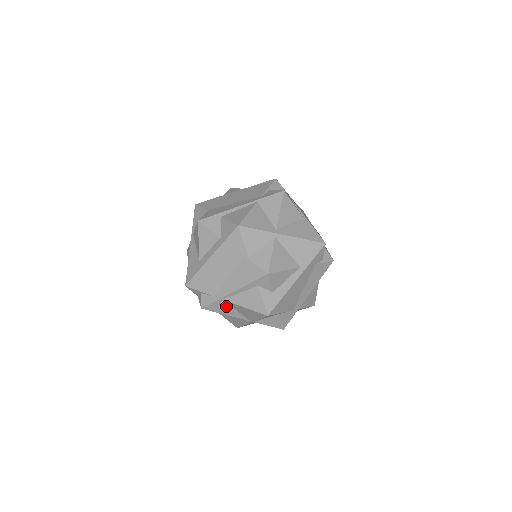
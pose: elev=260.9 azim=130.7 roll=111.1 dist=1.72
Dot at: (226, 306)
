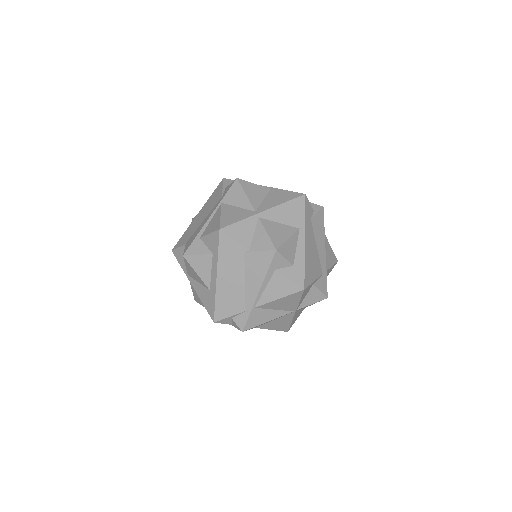
Dot at: (262, 312)
